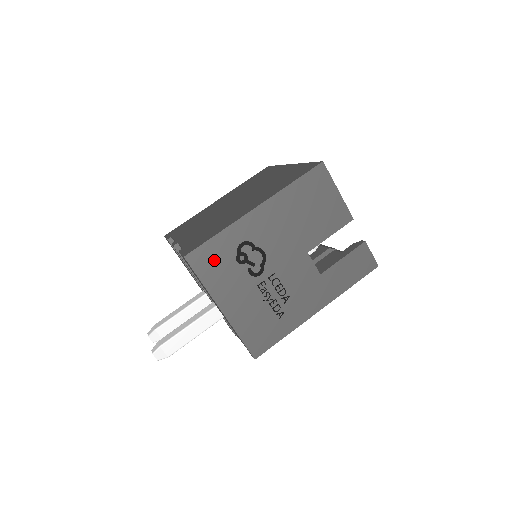
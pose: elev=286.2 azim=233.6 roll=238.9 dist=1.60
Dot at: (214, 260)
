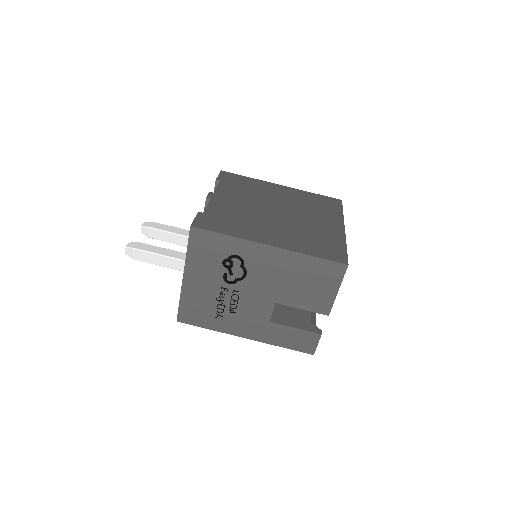
Dot at: (208, 247)
